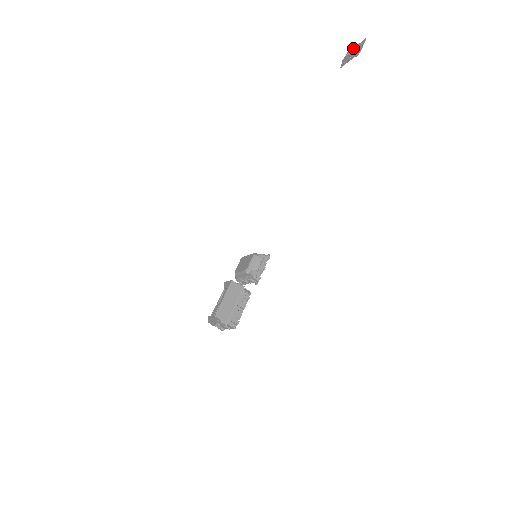
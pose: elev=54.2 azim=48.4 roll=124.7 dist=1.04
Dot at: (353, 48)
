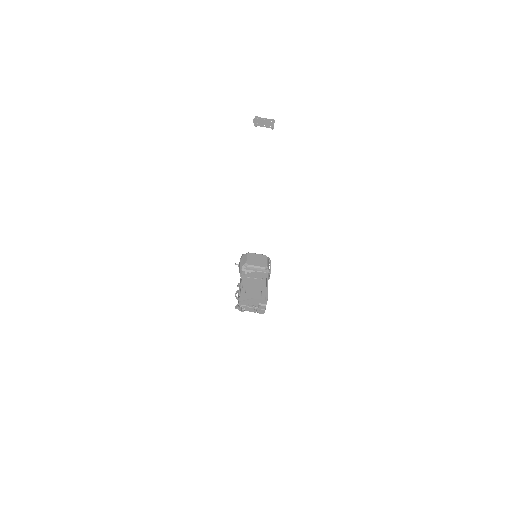
Dot at: (262, 118)
